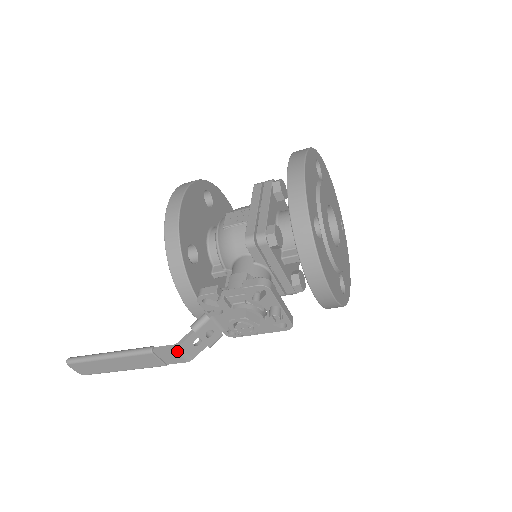
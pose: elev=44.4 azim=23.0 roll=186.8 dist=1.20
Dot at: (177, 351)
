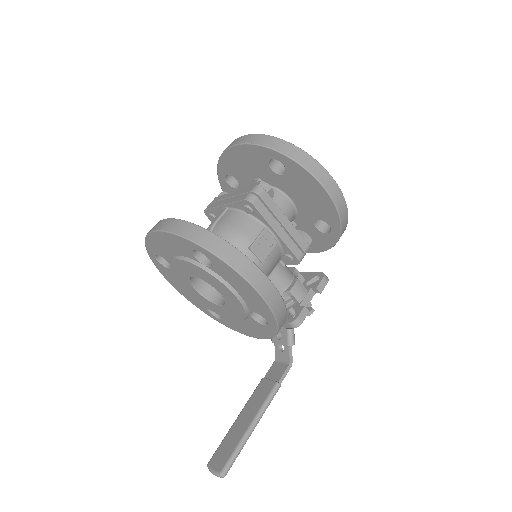
Dot at: (288, 366)
